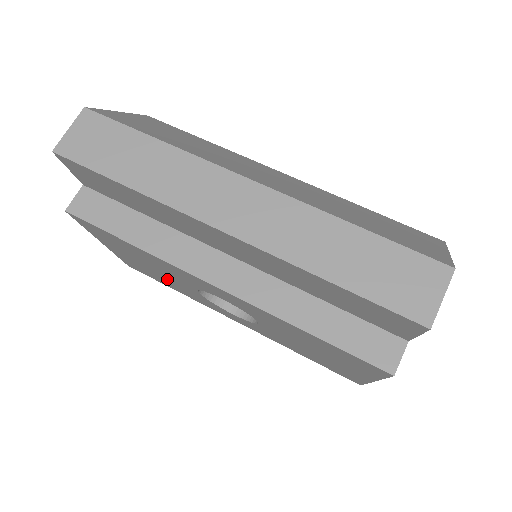
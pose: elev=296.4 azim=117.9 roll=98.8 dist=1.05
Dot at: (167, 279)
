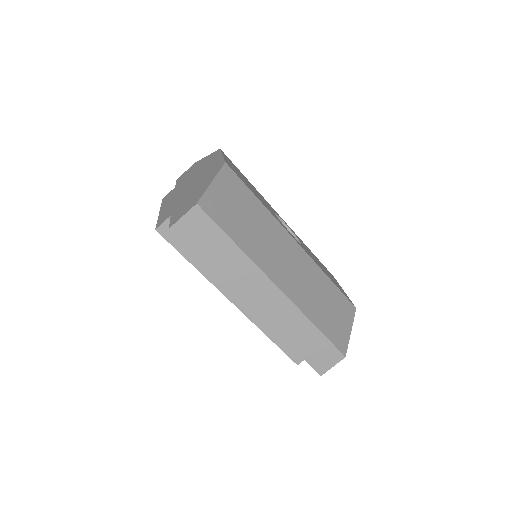
Dot at: occluded
